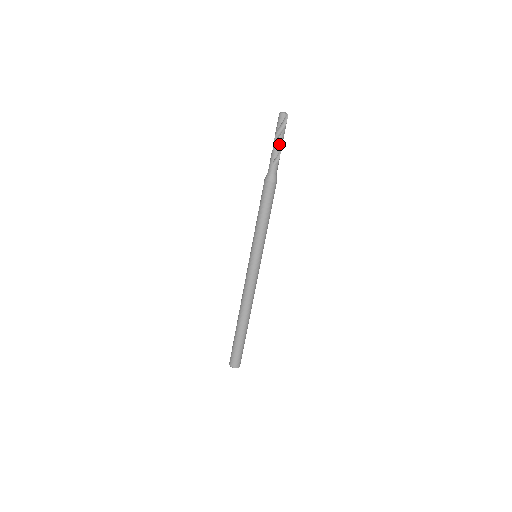
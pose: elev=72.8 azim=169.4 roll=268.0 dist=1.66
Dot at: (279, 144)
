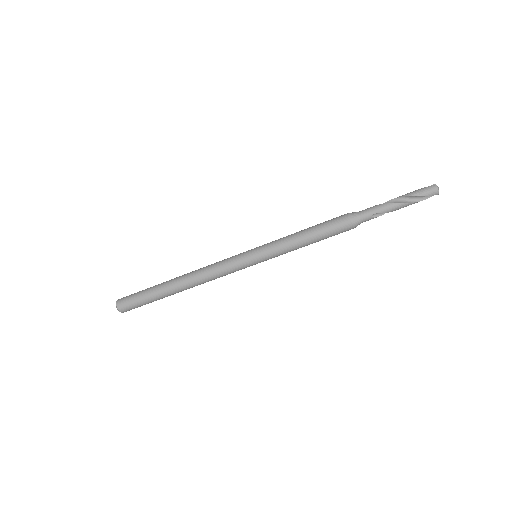
Dot at: (400, 207)
